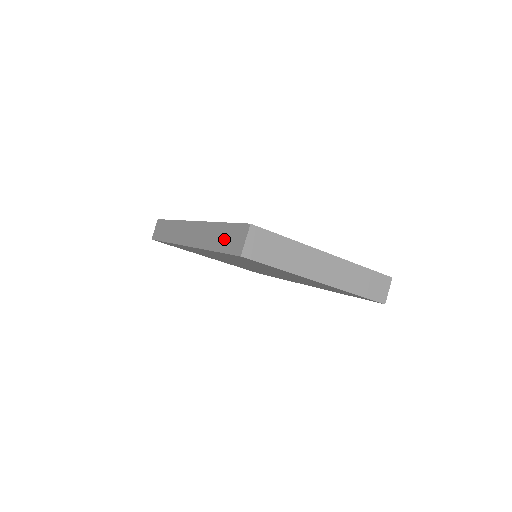
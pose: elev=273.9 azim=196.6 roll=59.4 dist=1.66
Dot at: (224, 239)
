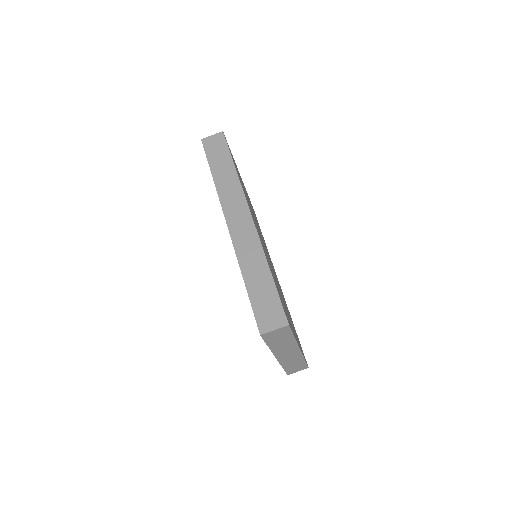
Dot at: (261, 293)
